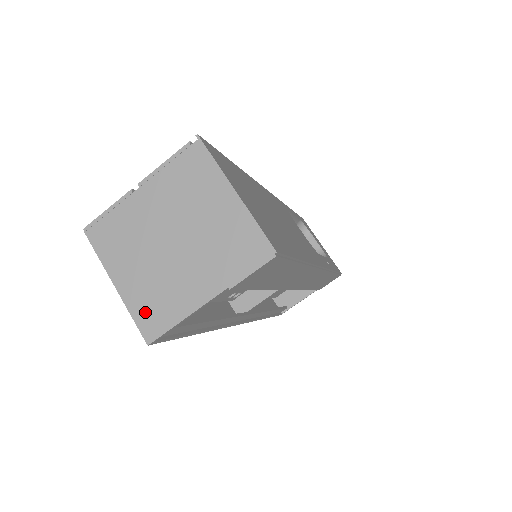
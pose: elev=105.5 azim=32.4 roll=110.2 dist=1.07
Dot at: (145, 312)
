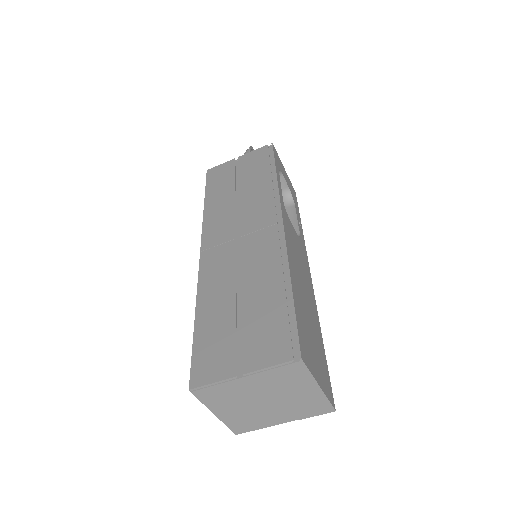
Dot at: (237, 425)
